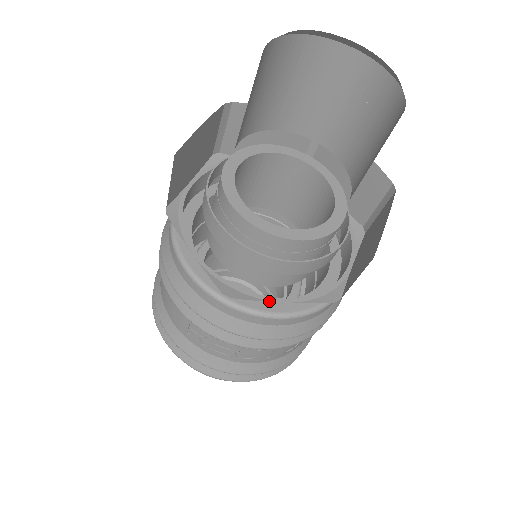
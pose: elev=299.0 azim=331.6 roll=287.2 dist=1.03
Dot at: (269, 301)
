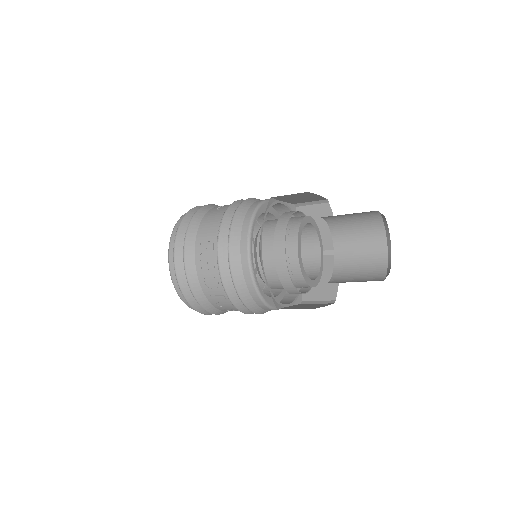
Dot at: (264, 275)
